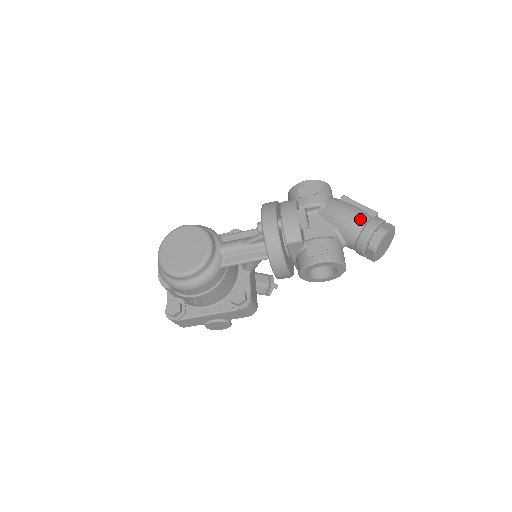
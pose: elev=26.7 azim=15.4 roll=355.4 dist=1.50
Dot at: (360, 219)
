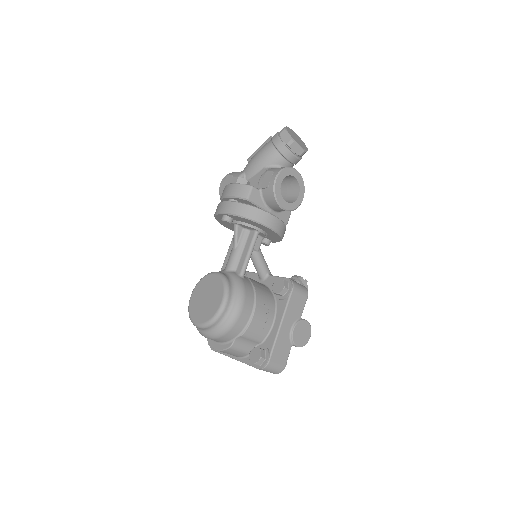
Dot at: (266, 146)
